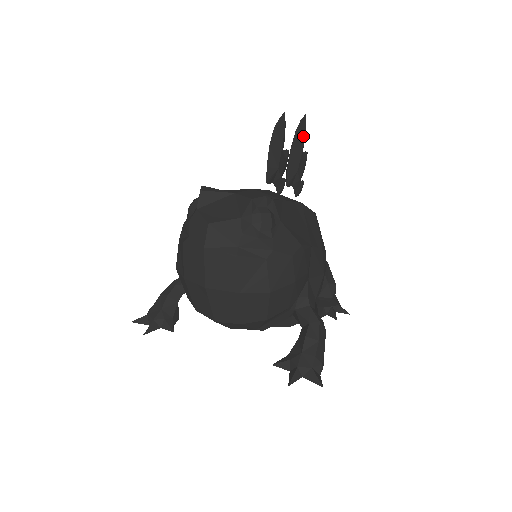
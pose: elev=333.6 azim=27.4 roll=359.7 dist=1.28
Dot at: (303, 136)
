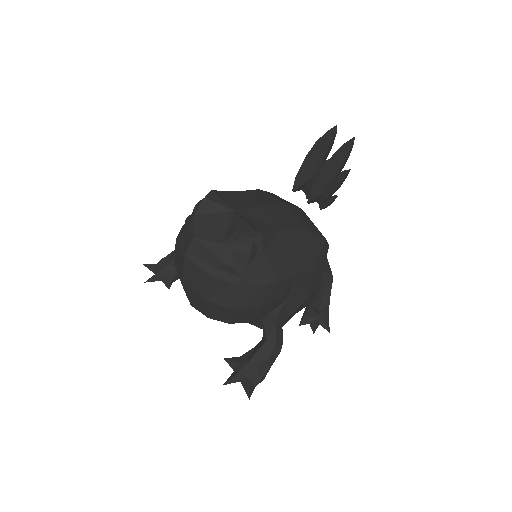
Dot at: (343, 159)
